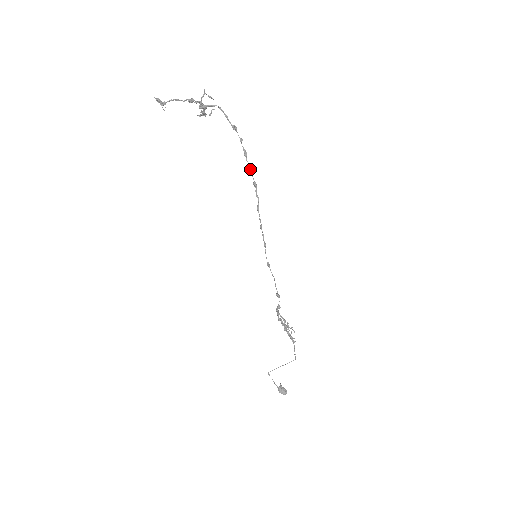
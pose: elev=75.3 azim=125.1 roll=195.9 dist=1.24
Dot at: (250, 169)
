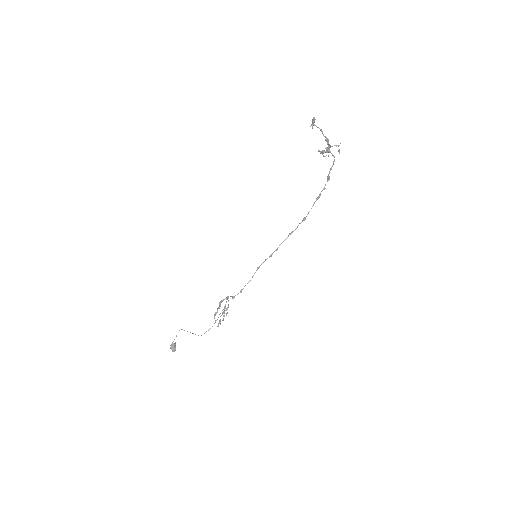
Dot at: (311, 208)
